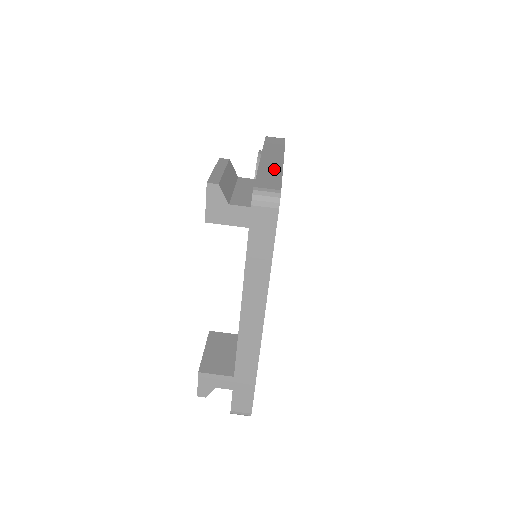
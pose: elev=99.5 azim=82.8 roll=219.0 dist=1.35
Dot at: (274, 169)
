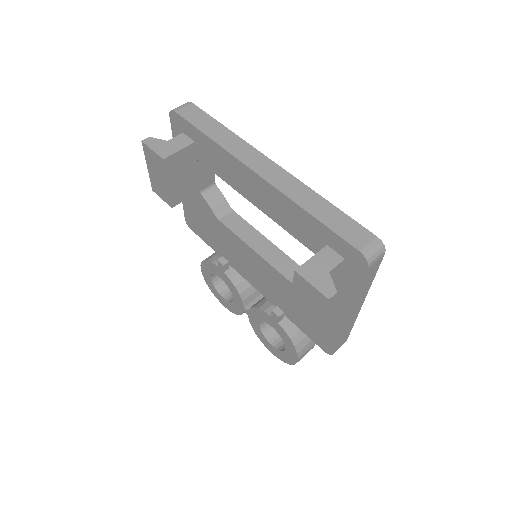
Dot at: occluded
